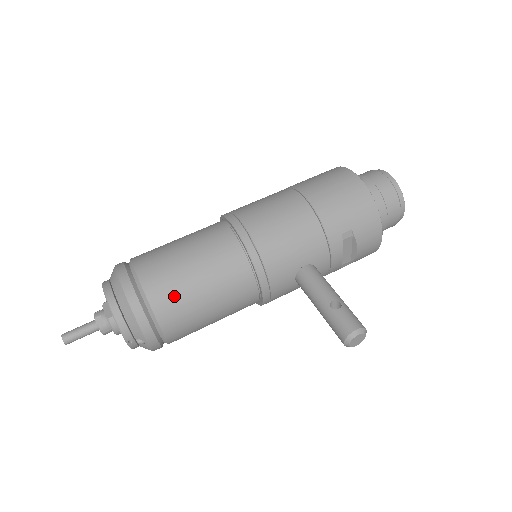
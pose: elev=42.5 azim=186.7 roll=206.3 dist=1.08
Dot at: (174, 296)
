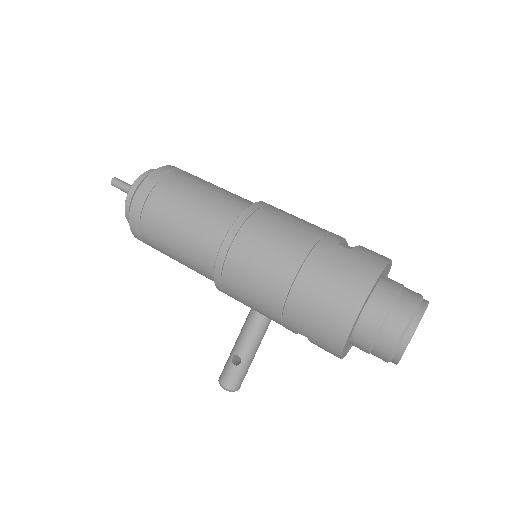
Dot at: (157, 243)
